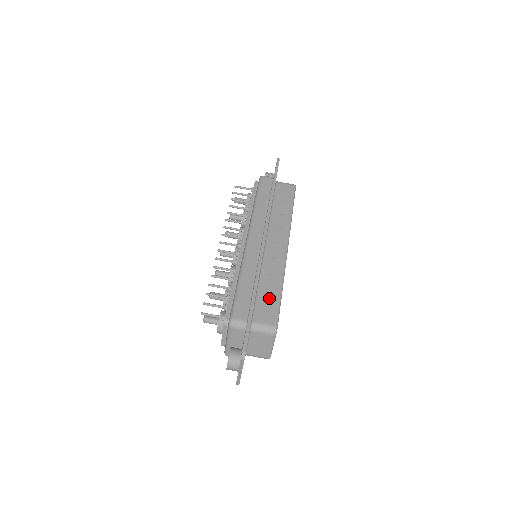
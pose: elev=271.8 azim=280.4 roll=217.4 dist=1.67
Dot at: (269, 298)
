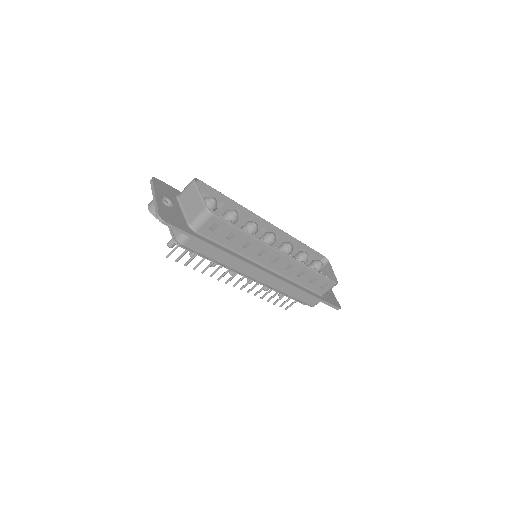
Dot at: (315, 282)
